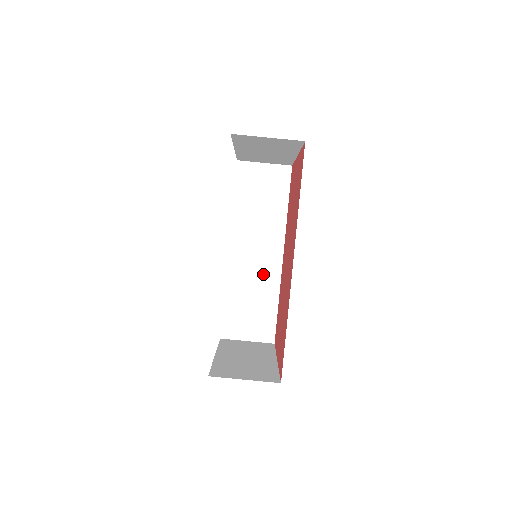
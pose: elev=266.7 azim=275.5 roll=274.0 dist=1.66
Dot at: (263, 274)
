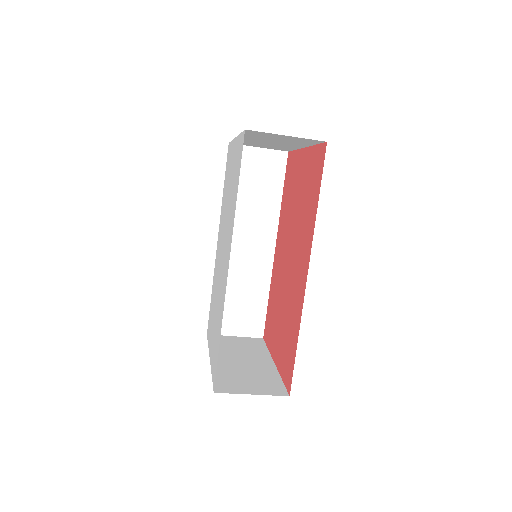
Dot at: (253, 267)
